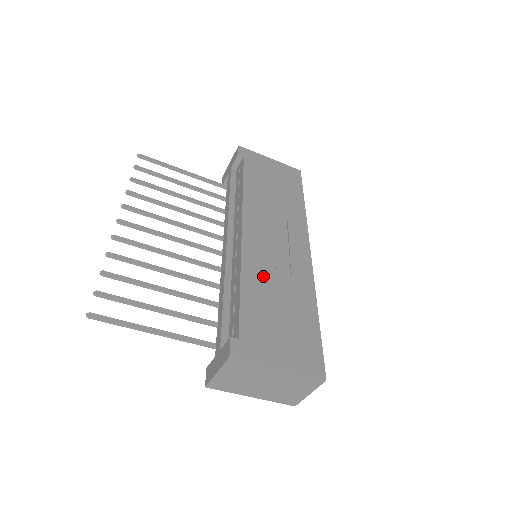
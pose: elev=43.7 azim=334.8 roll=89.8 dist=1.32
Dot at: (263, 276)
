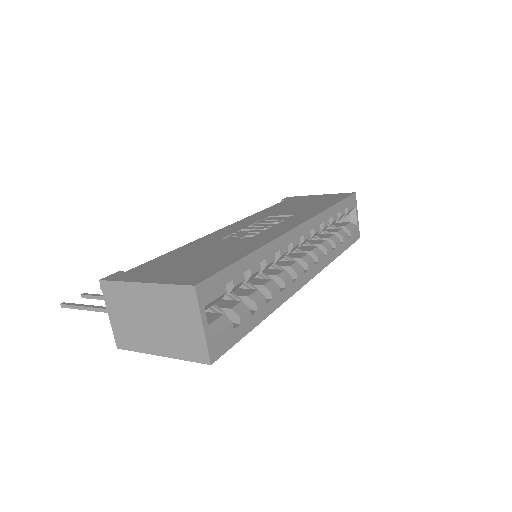
Dot at: (211, 242)
